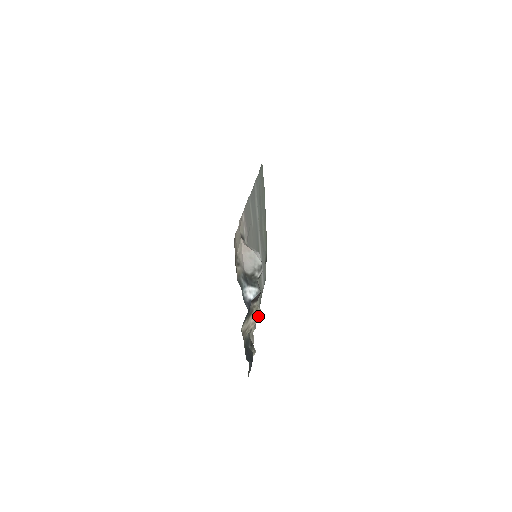
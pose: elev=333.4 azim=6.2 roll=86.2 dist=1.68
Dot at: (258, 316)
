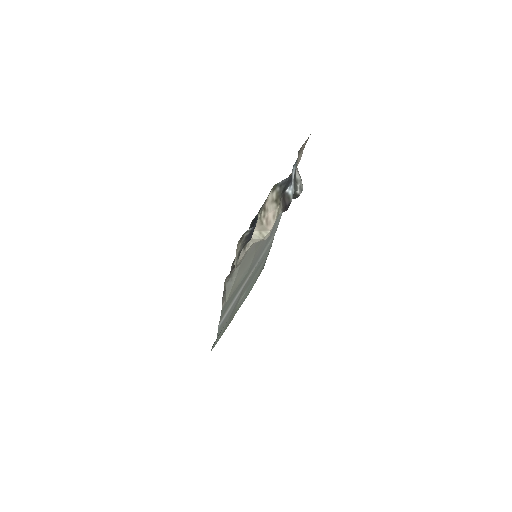
Dot at: (272, 224)
